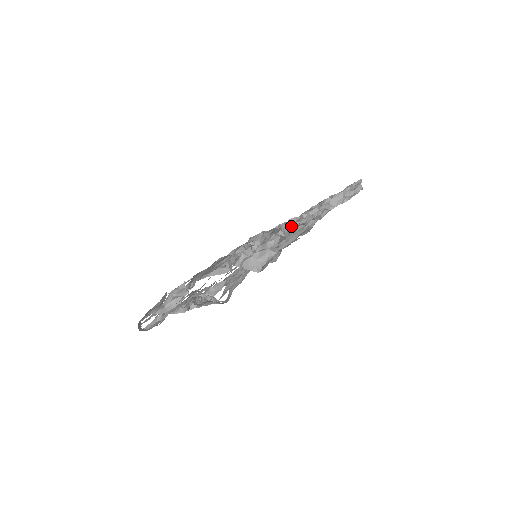
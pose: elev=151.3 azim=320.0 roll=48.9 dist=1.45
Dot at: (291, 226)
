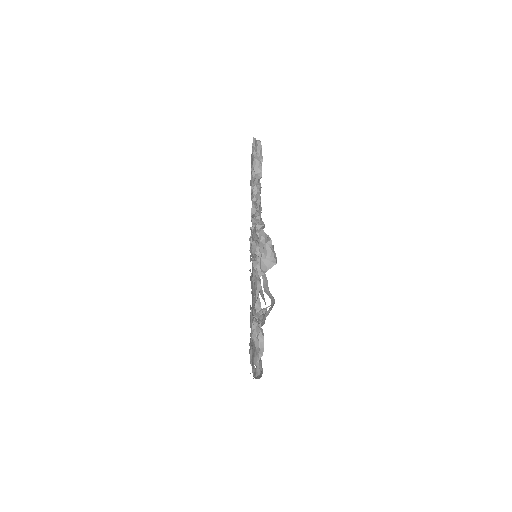
Dot at: (258, 215)
